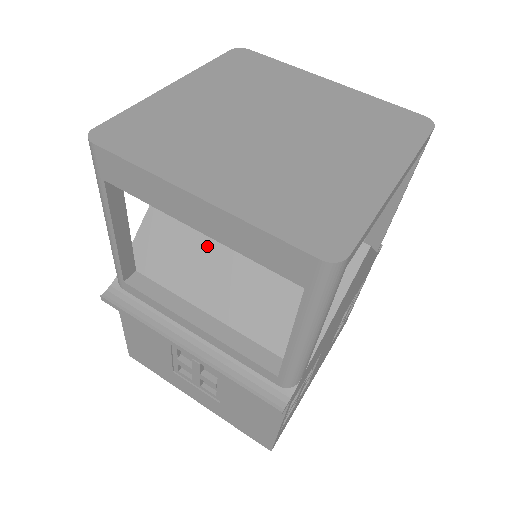
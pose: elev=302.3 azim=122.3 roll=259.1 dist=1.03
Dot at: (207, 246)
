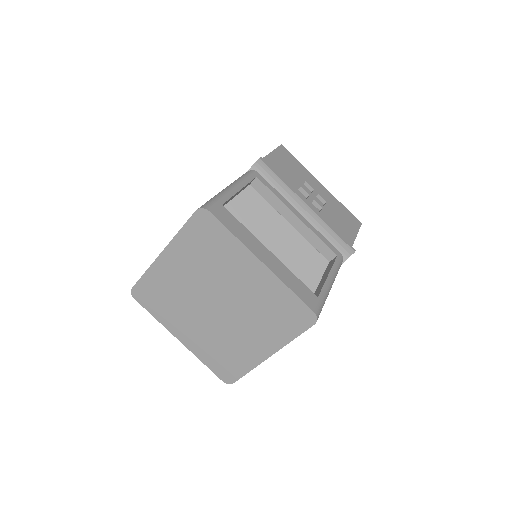
Dot at: occluded
